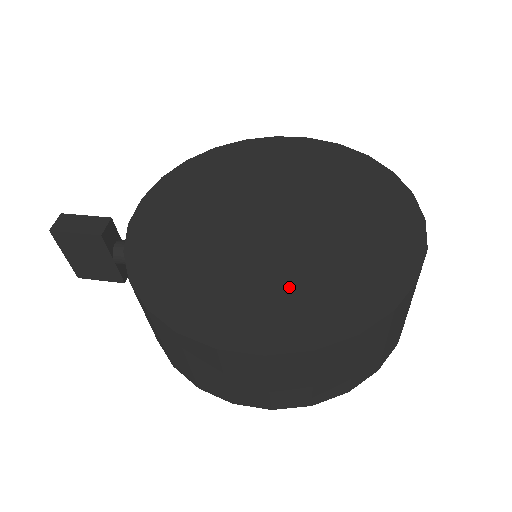
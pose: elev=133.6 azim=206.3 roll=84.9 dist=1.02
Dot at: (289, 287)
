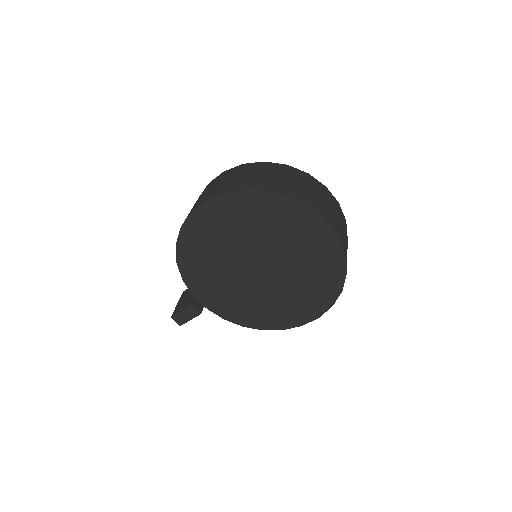
Dot at: (300, 291)
